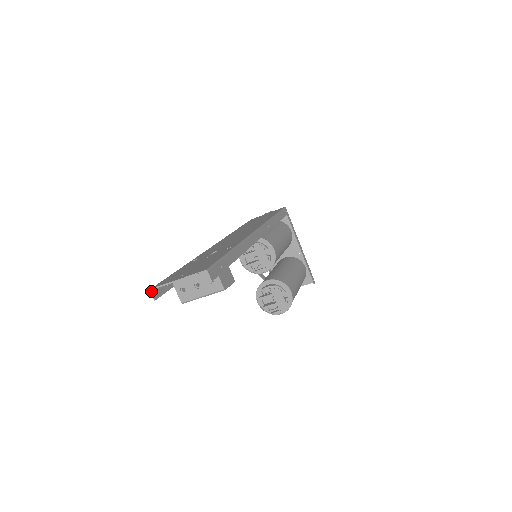
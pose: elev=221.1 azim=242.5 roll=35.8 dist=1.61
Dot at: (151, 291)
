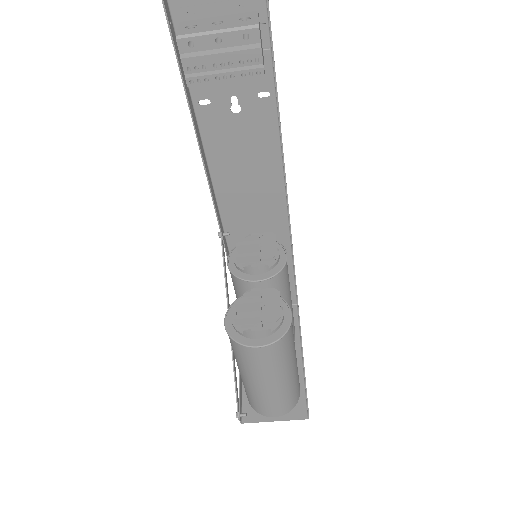
Dot at: out of frame
